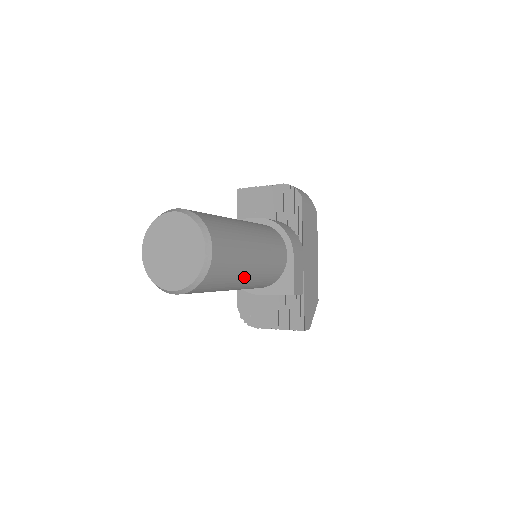
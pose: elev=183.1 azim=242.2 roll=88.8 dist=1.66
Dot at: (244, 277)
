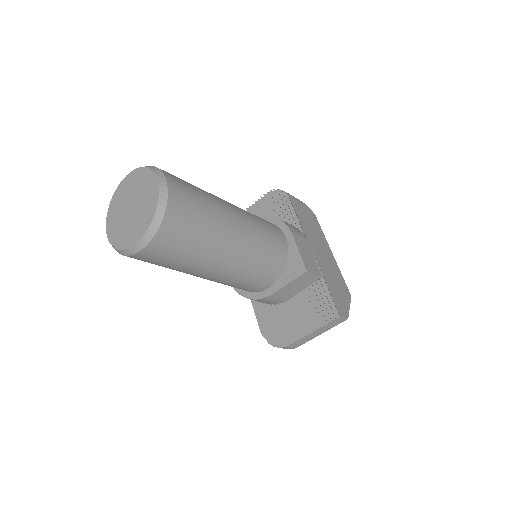
Dot at: (228, 238)
